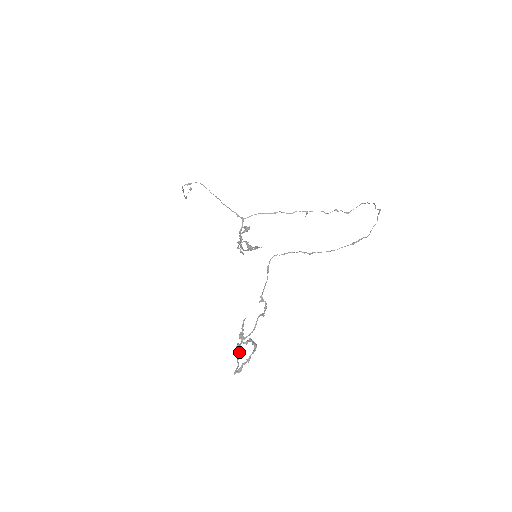
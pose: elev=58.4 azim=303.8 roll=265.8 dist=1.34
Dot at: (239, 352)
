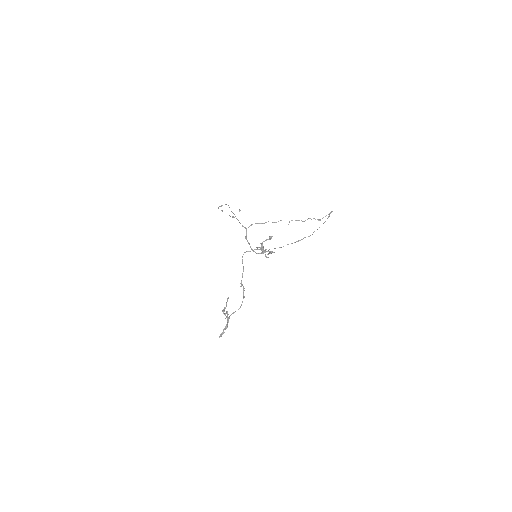
Dot at: occluded
